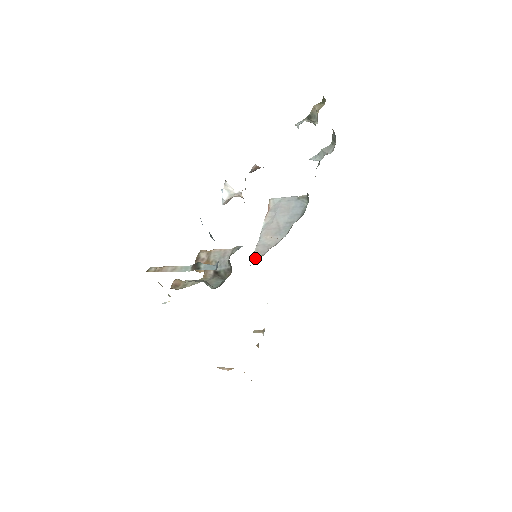
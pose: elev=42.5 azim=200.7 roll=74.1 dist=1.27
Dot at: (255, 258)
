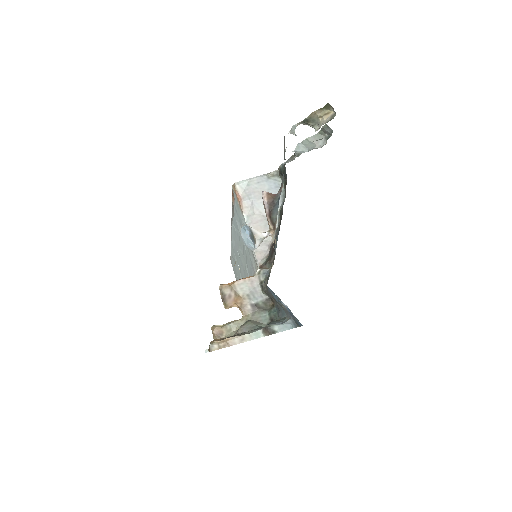
Dot at: (261, 261)
